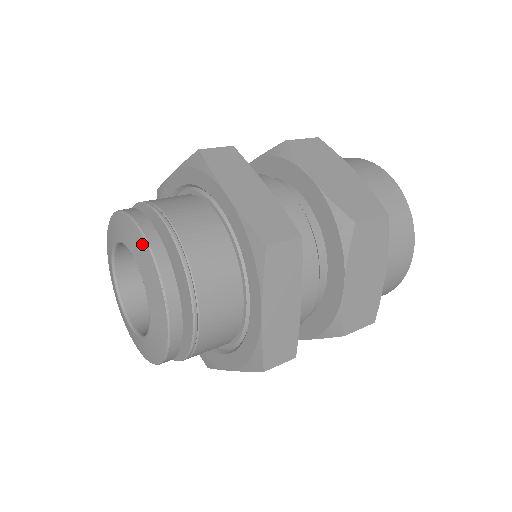
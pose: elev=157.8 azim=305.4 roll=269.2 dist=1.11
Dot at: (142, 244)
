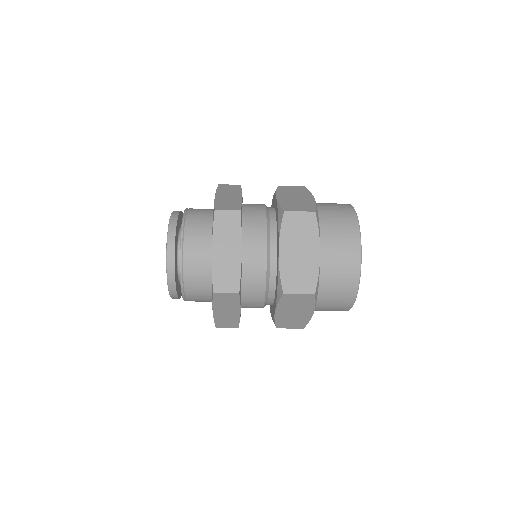
Dot at: occluded
